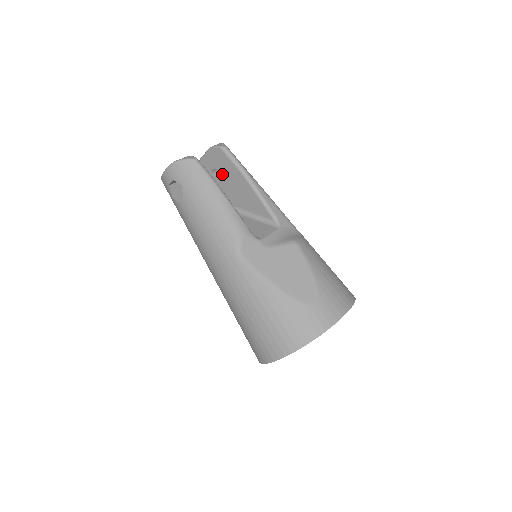
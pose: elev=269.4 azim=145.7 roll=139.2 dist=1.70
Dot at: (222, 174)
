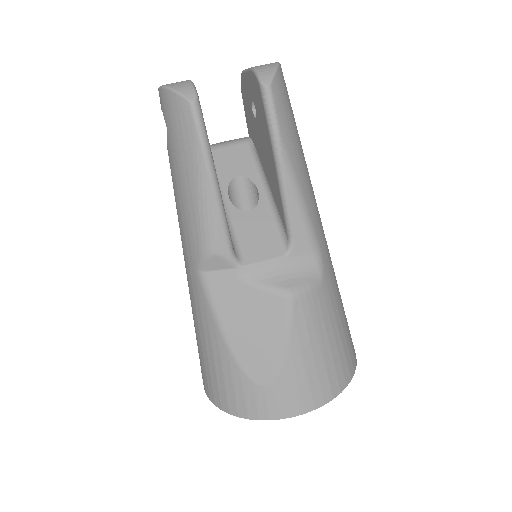
Dot at: (258, 119)
